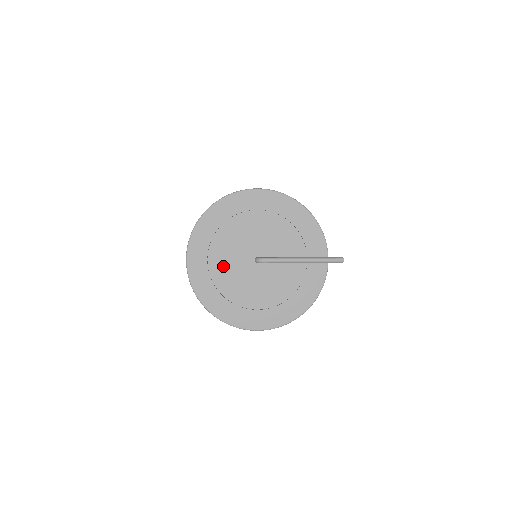
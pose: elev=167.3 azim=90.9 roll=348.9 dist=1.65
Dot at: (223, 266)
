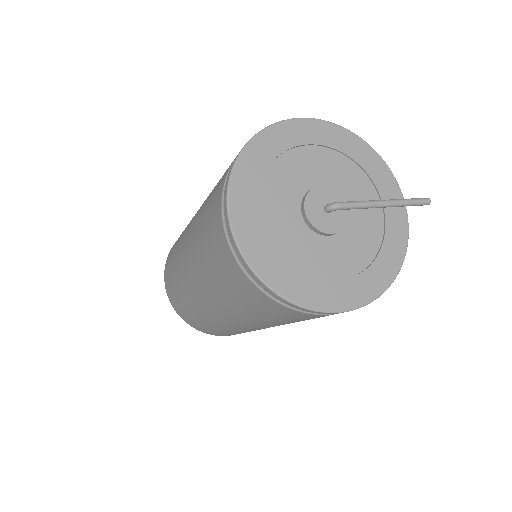
Dot at: (281, 222)
